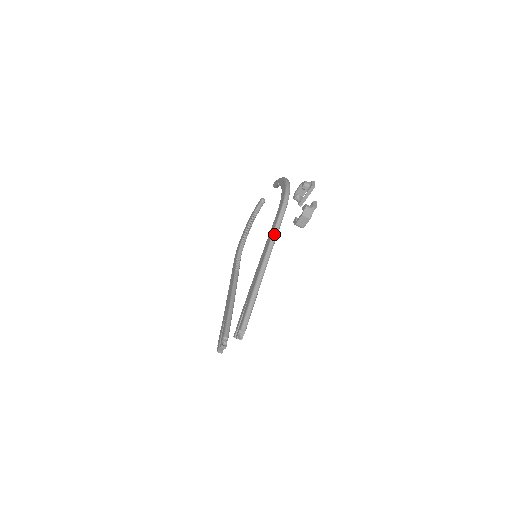
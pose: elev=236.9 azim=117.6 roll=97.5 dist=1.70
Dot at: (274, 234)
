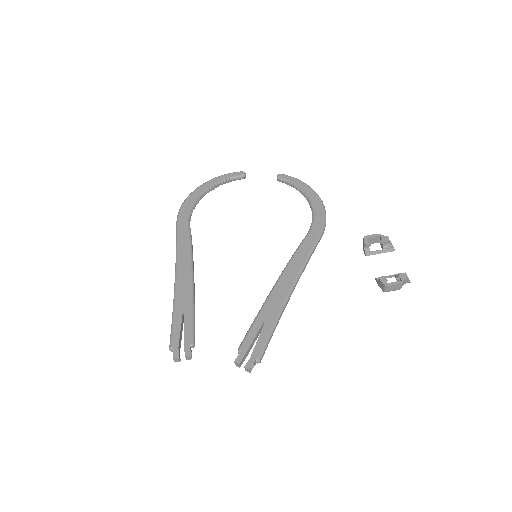
Dot at: (310, 256)
